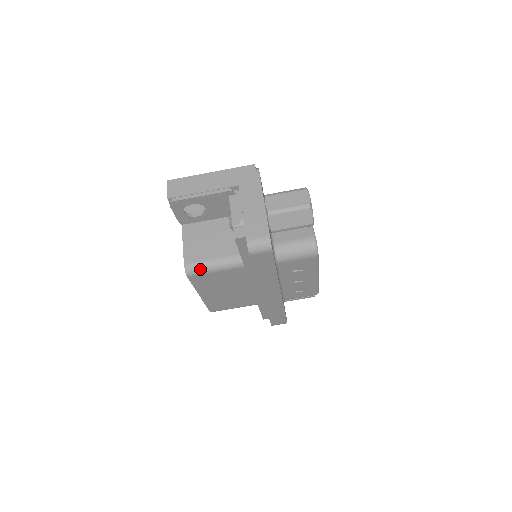
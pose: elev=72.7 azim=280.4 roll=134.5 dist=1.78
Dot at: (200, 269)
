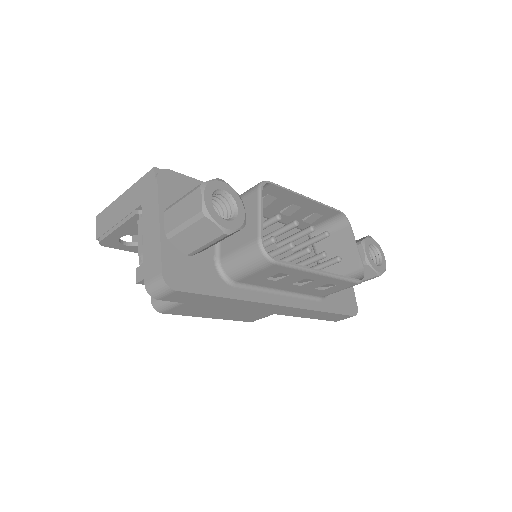
Dot at: (165, 304)
